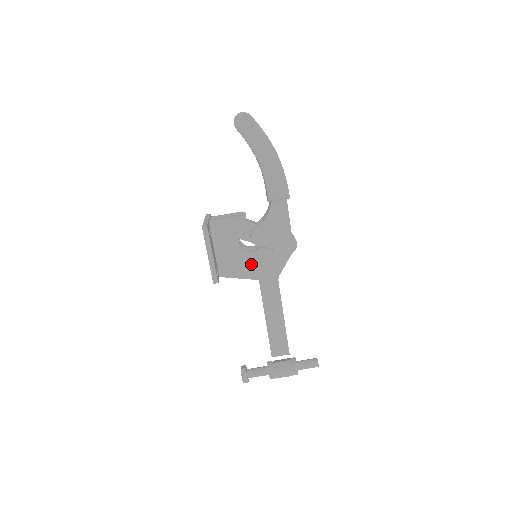
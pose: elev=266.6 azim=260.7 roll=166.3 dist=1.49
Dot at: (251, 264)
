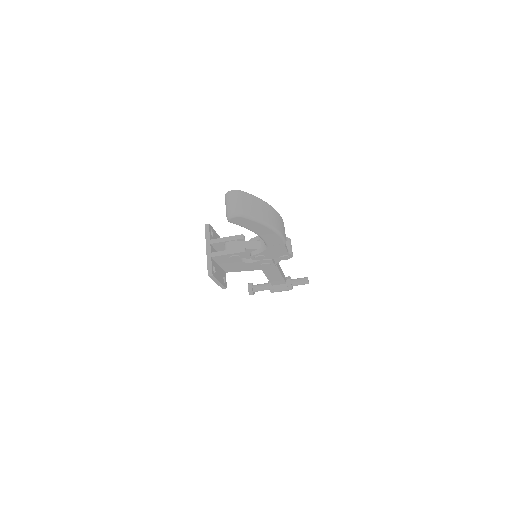
Dot at: (252, 266)
